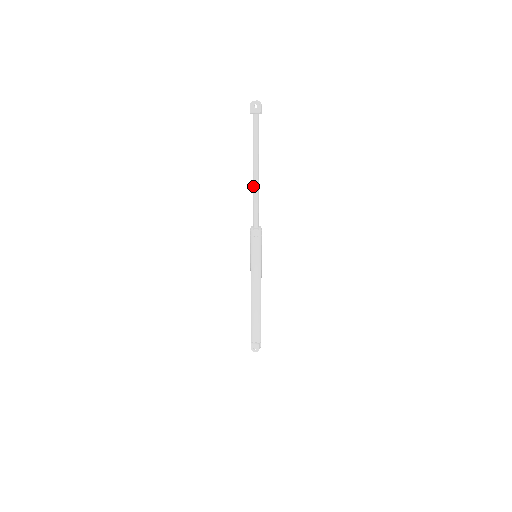
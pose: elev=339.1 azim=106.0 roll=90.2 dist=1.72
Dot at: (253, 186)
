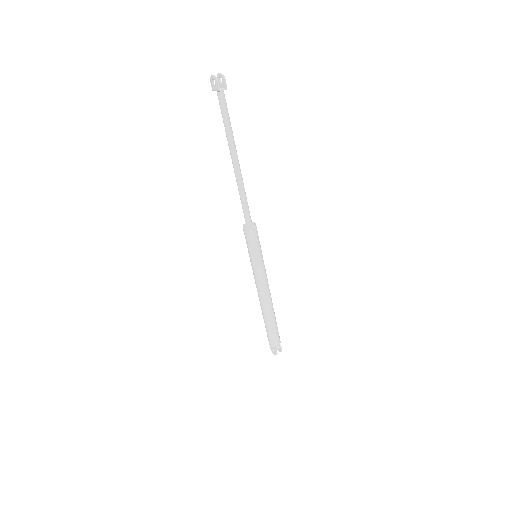
Dot at: occluded
